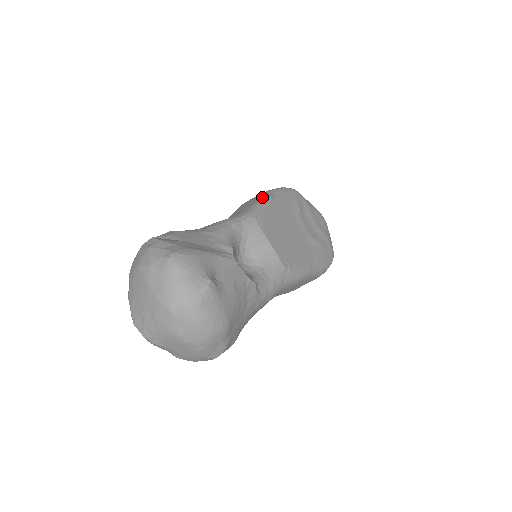
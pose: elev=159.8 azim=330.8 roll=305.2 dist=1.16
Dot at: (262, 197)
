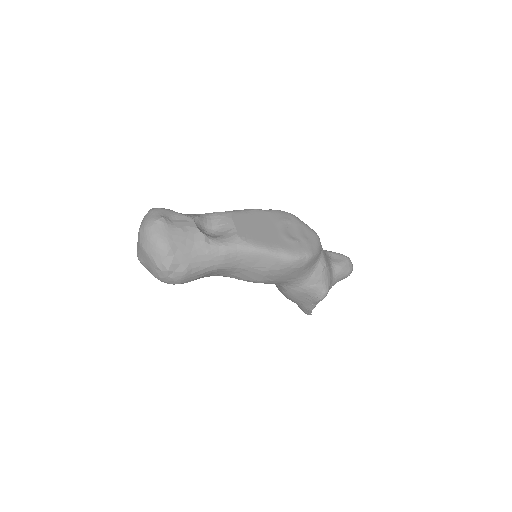
Dot at: occluded
